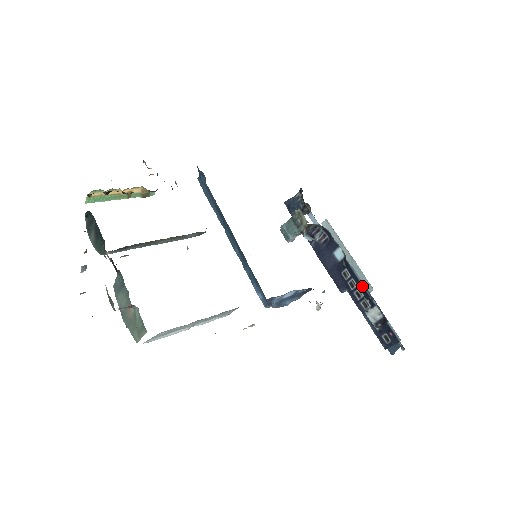
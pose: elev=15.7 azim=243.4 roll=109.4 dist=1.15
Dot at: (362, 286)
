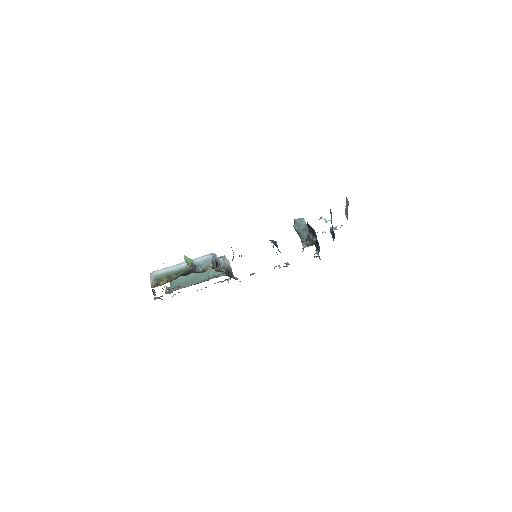
Dot at: occluded
